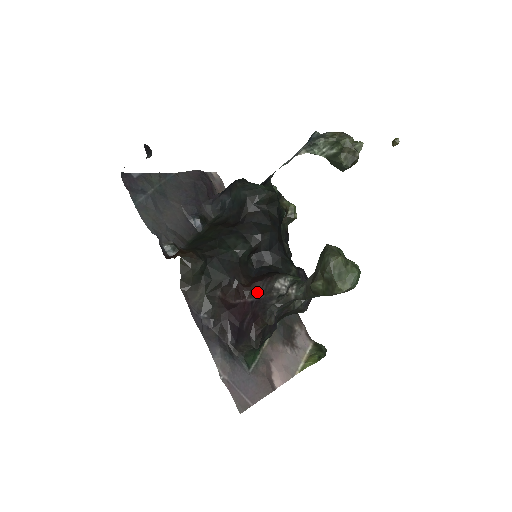
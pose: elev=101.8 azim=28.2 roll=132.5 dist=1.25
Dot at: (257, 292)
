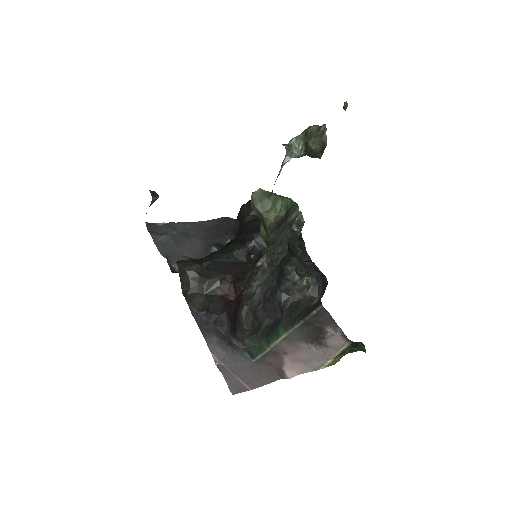
Dot at: (247, 279)
